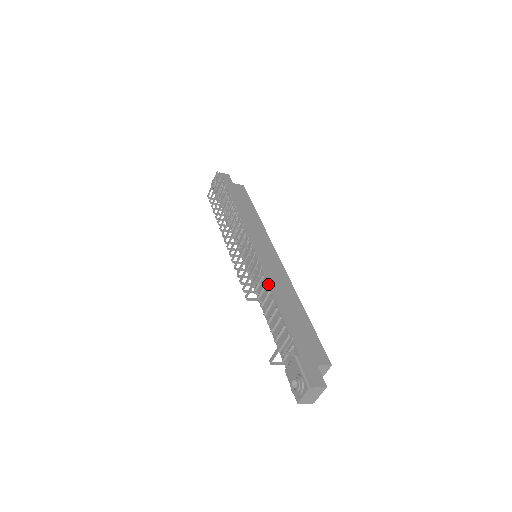
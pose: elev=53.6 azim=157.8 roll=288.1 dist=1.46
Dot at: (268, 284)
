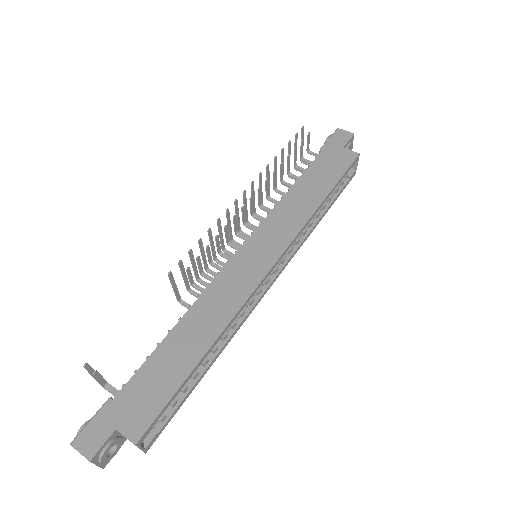
Dot at: (199, 296)
